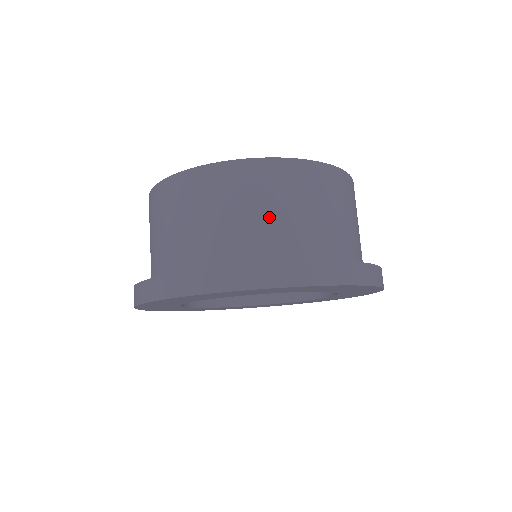
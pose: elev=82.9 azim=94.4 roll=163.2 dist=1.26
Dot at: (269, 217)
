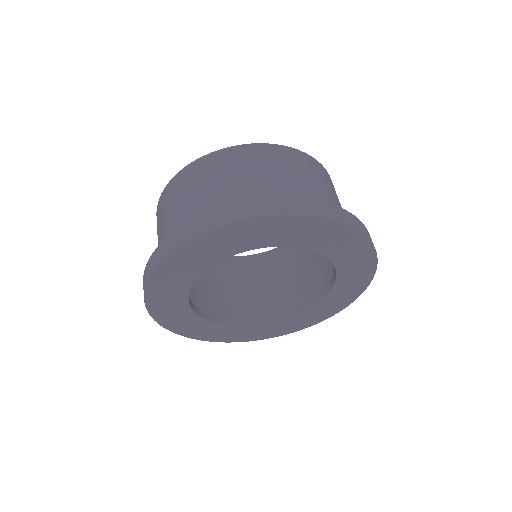
Dot at: (257, 180)
